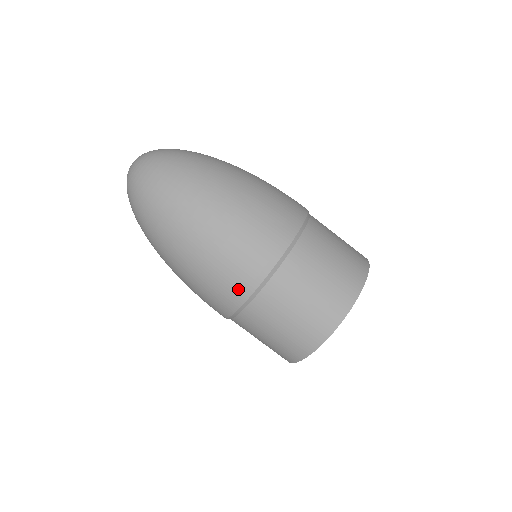
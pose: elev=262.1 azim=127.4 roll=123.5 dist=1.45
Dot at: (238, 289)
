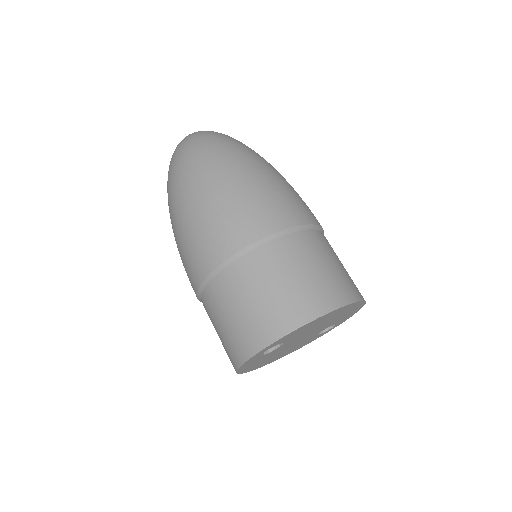
Dot at: (213, 253)
